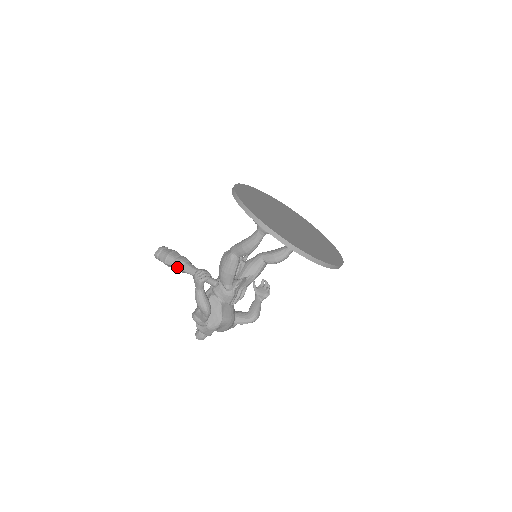
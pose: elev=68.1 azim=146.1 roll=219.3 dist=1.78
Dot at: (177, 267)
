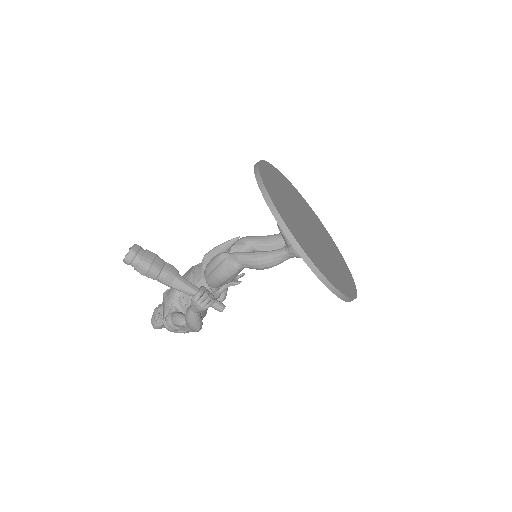
Dot at: (164, 283)
